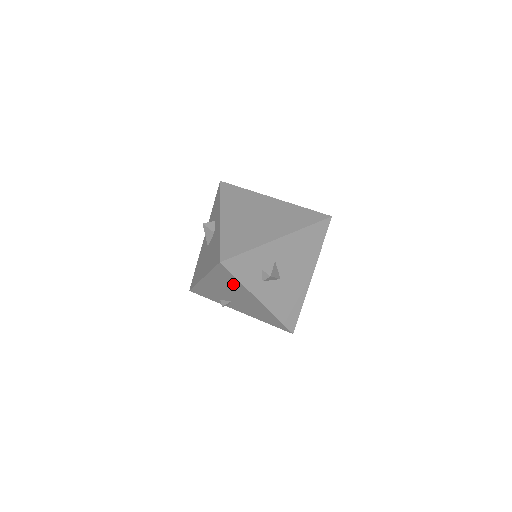
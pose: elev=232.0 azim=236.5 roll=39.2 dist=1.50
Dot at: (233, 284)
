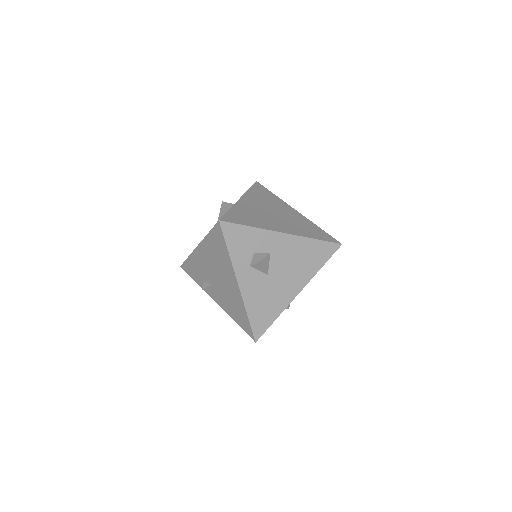
Dot at: (222, 256)
